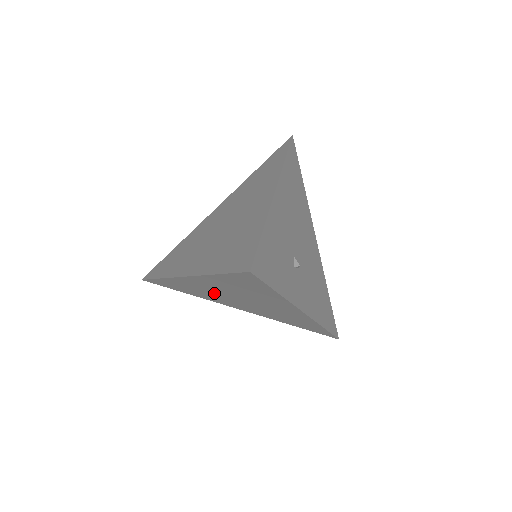
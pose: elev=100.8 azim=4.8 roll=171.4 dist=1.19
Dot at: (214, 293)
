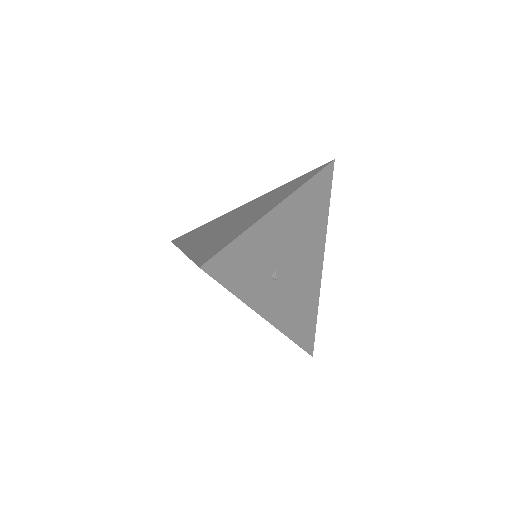
Dot at: occluded
